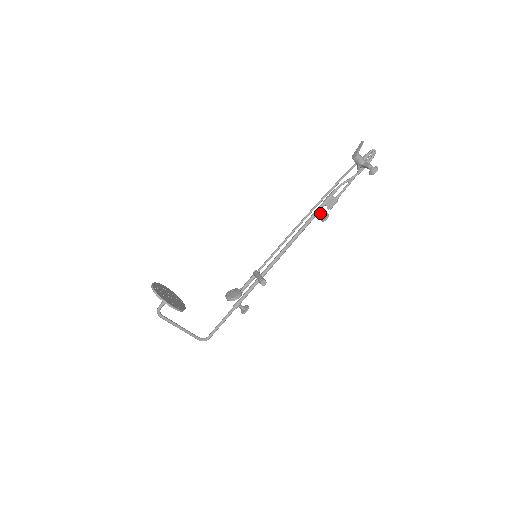
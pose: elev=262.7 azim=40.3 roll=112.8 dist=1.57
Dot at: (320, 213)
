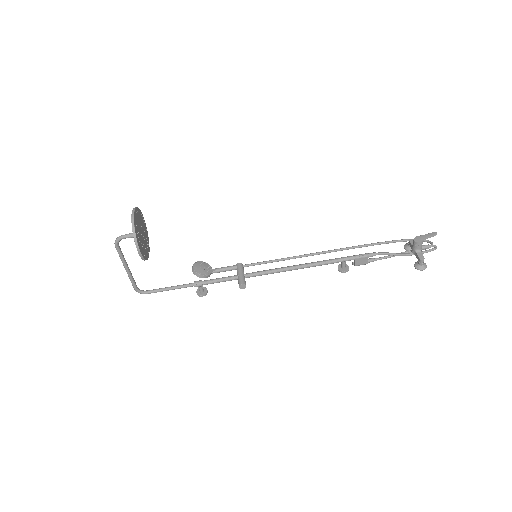
Dot at: (344, 263)
